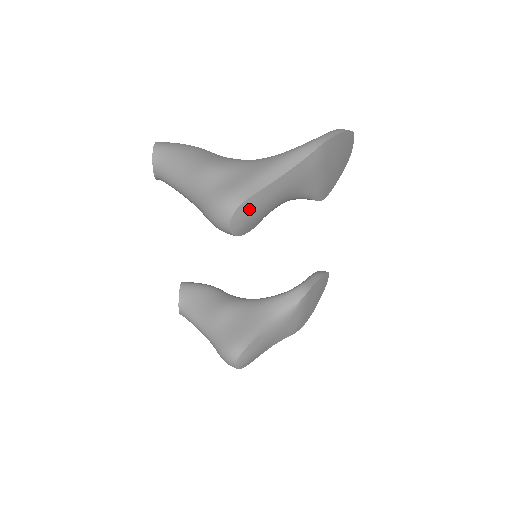
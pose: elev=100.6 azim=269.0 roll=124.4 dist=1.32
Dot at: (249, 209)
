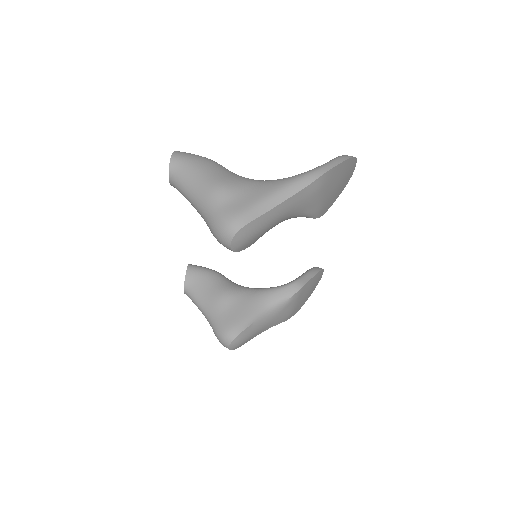
Dot at: (249, 231)
